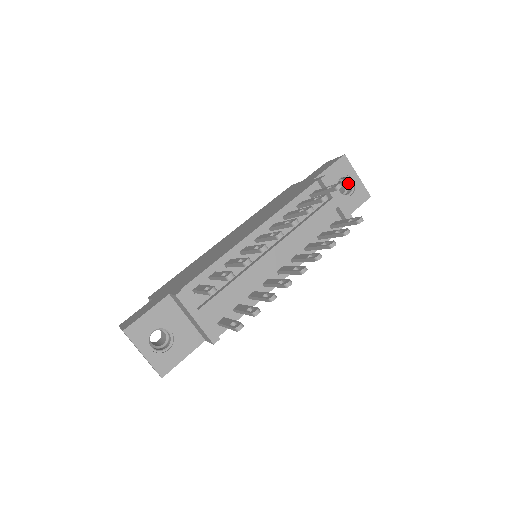
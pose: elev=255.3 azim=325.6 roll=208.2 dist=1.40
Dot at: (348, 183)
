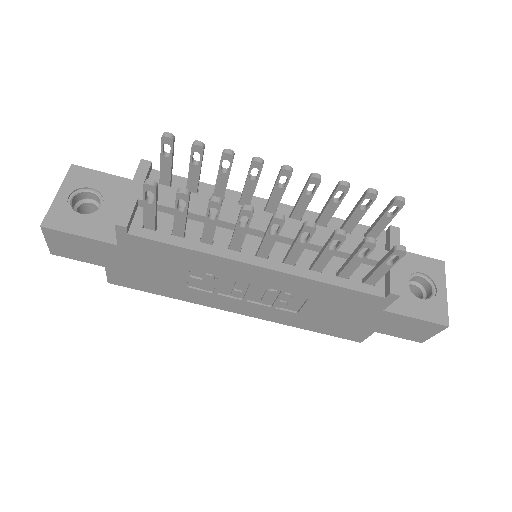
Dot at: (428, 294)
